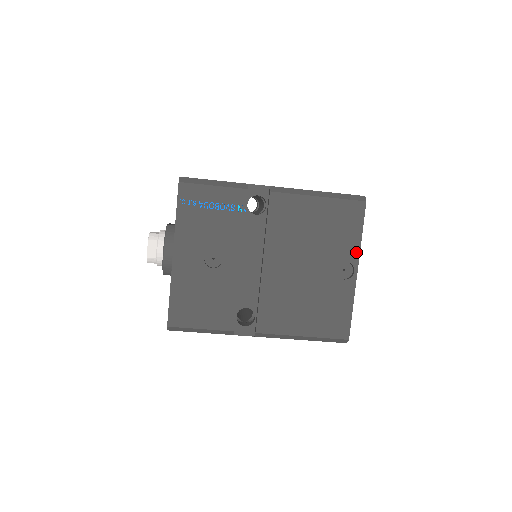
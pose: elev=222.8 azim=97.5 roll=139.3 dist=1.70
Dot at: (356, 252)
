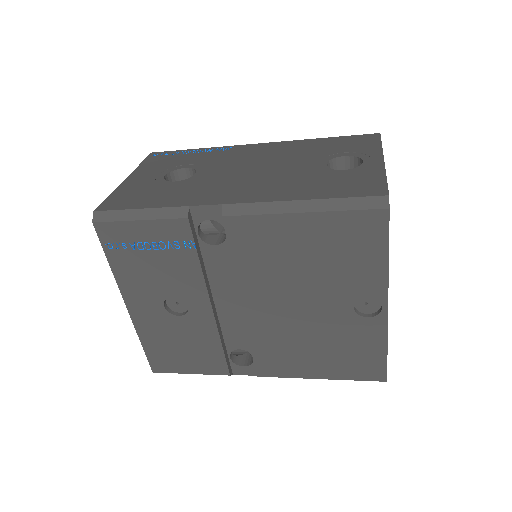
Dot at: (382, 282)
